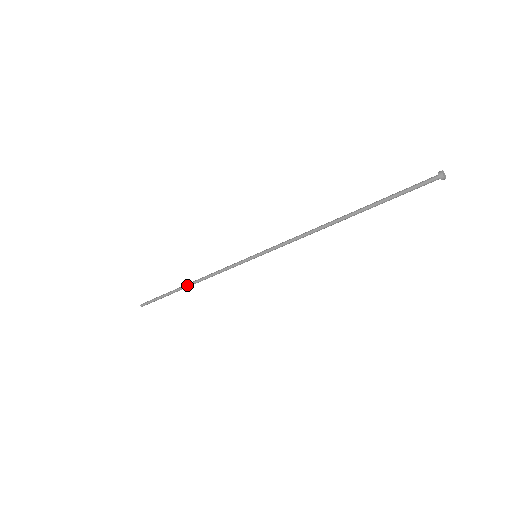
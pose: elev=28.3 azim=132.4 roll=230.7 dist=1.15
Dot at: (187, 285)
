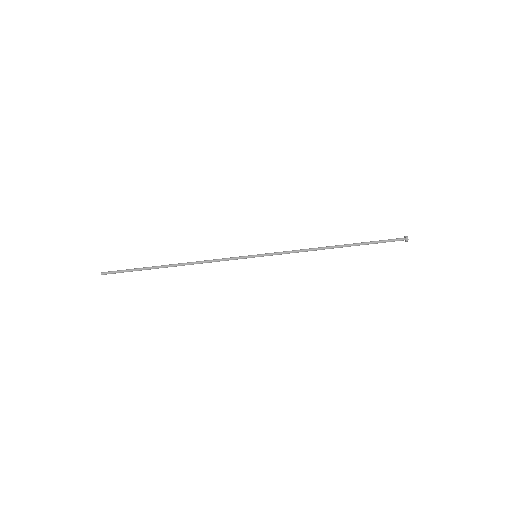
Dot at: (173, 264)
